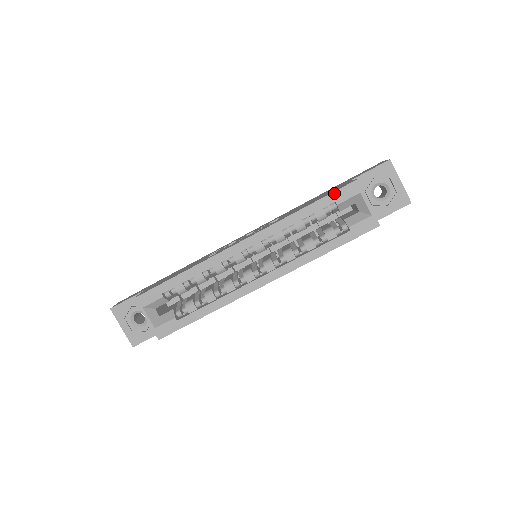
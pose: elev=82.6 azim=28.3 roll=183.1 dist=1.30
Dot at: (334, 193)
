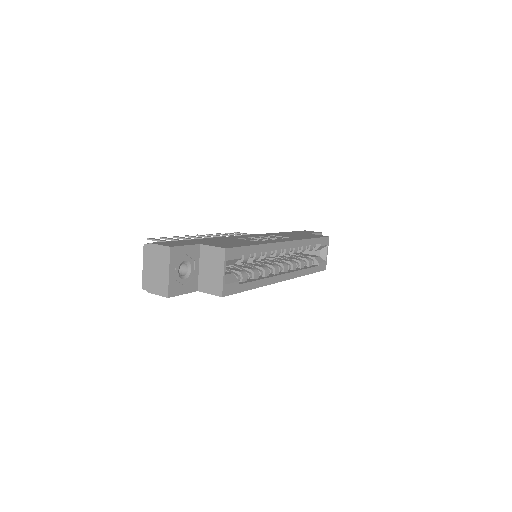
Dot at: (322, 238)
